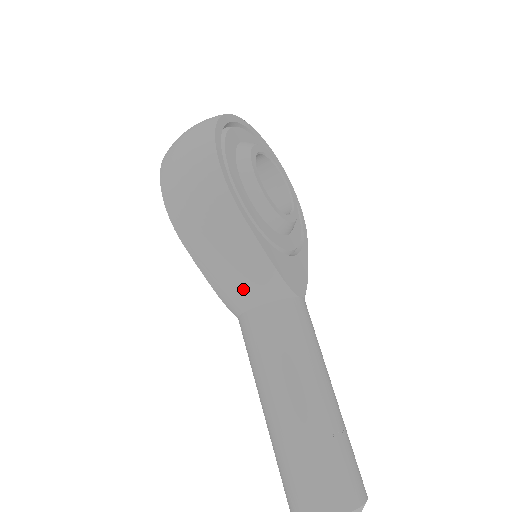
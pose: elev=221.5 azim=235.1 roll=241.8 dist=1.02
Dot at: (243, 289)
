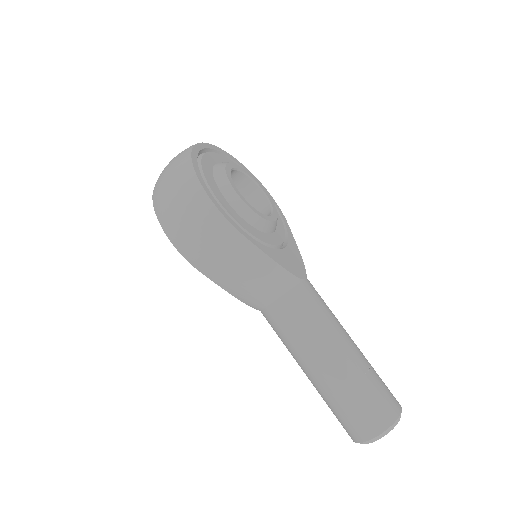
Dot at: (261, 291)
